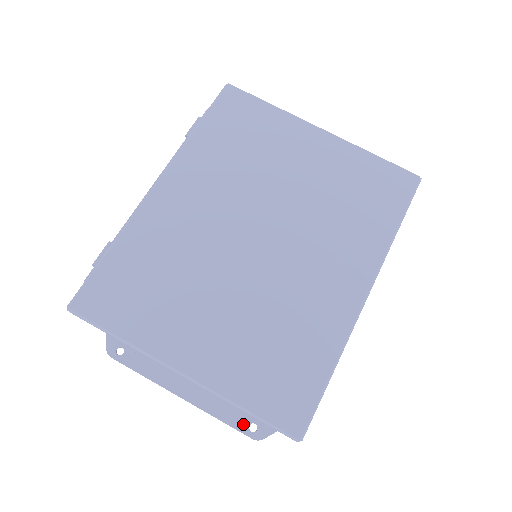
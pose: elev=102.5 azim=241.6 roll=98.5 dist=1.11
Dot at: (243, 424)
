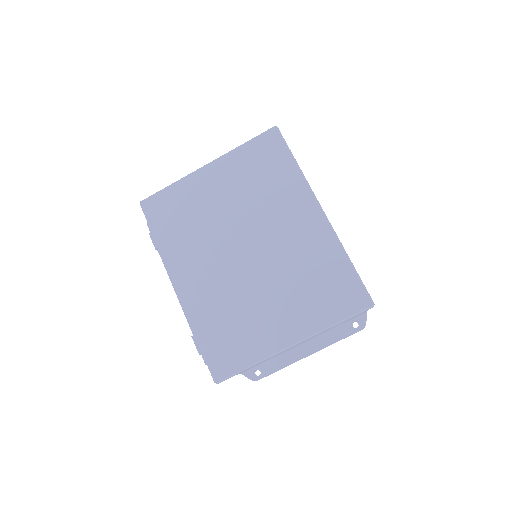
Dot at: (349, 330)
